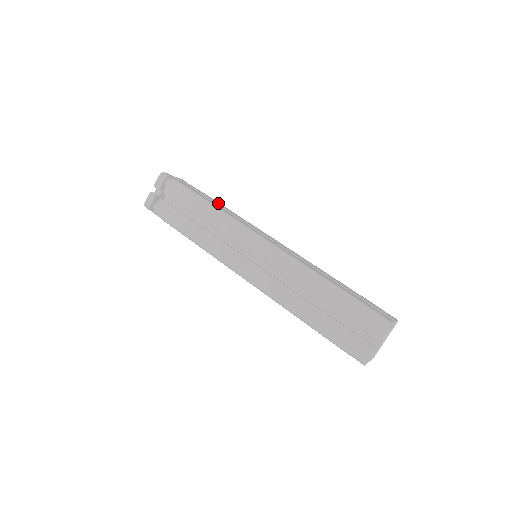
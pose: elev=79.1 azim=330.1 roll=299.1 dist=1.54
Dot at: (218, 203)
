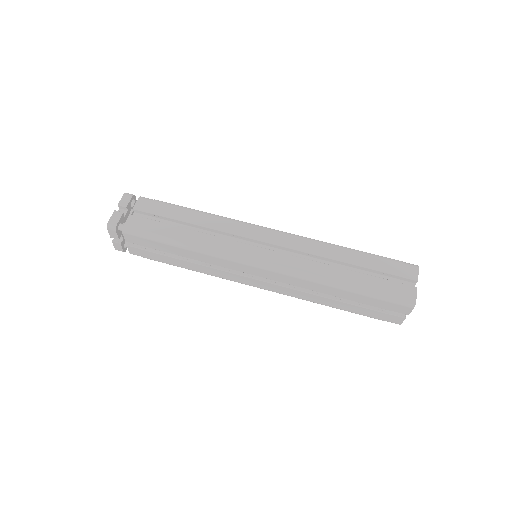
Dot at: occluded
